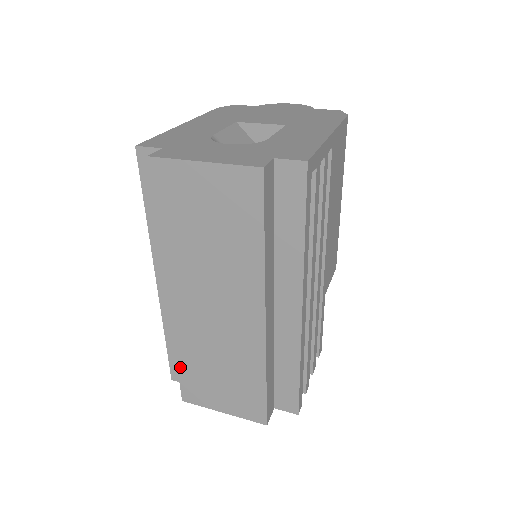
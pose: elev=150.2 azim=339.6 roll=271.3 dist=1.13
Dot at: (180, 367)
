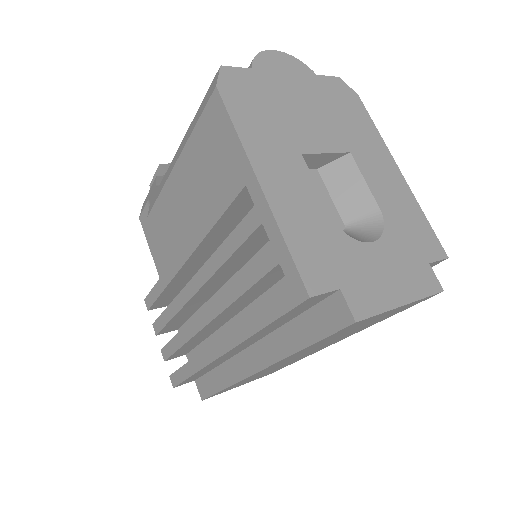
Dot at: occluded
